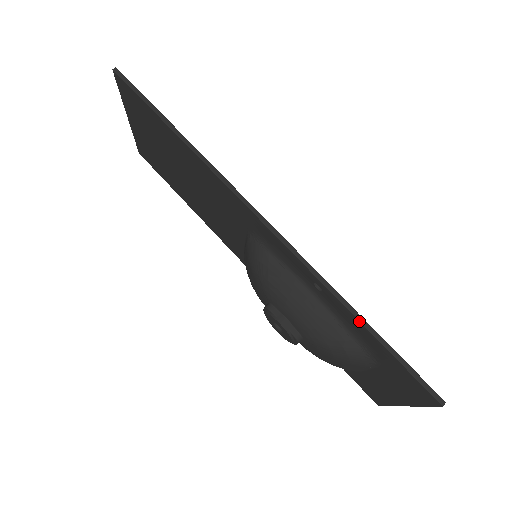
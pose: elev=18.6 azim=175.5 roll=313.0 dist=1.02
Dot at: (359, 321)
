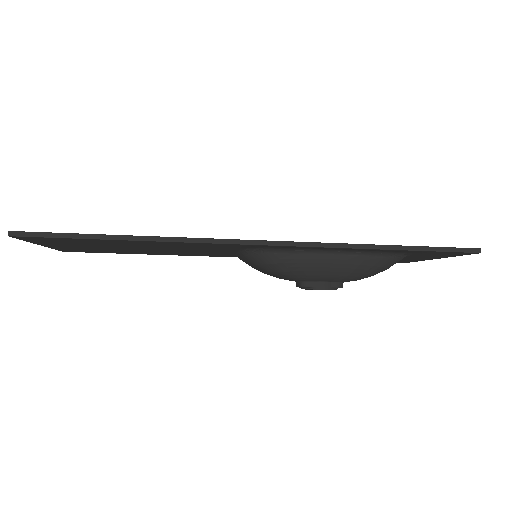
Dot at: (389, 250)
